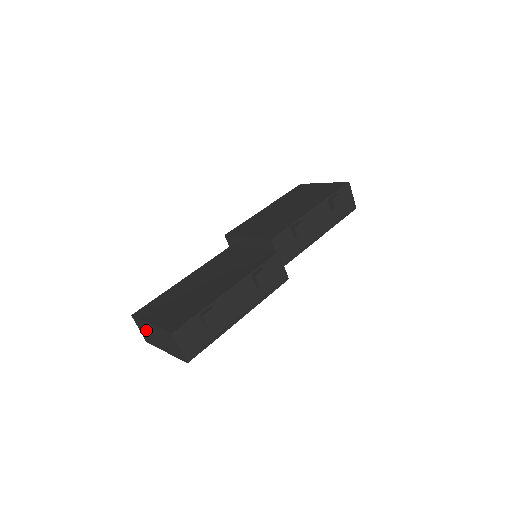
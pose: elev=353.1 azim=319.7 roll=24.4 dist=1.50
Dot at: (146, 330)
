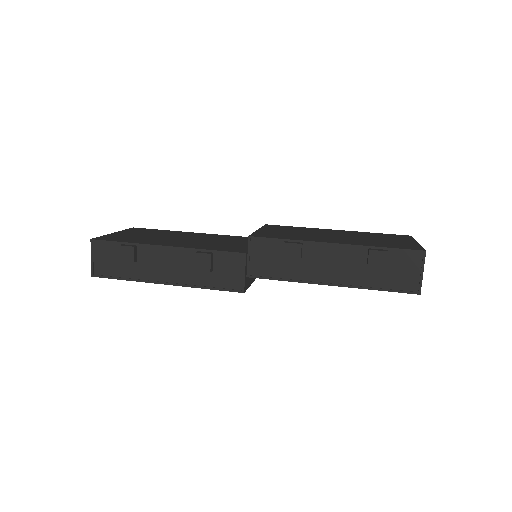
Dot at: occluded
